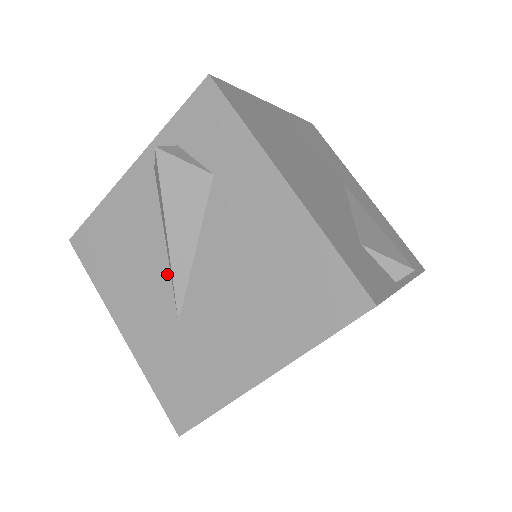
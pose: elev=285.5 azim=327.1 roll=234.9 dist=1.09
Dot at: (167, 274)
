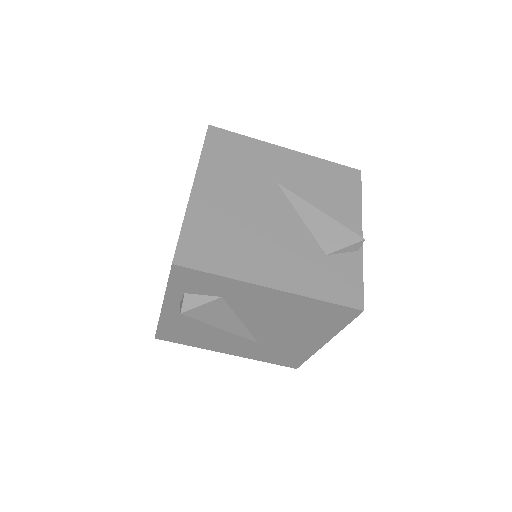
Dot at: occluded
